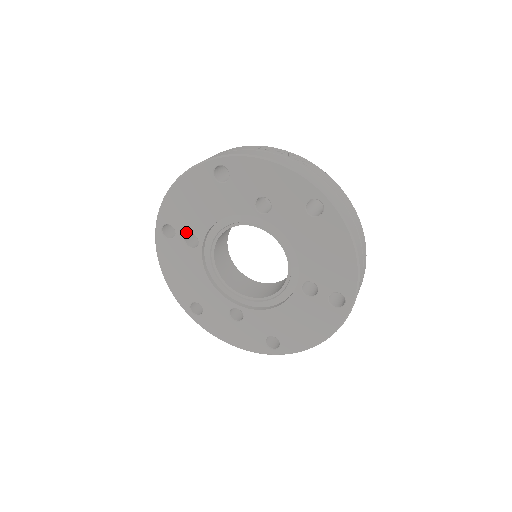
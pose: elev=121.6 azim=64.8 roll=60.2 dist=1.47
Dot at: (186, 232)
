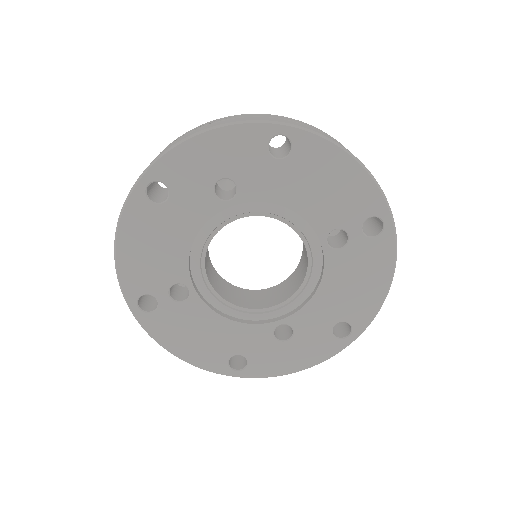
Dot at: (166, 288)
